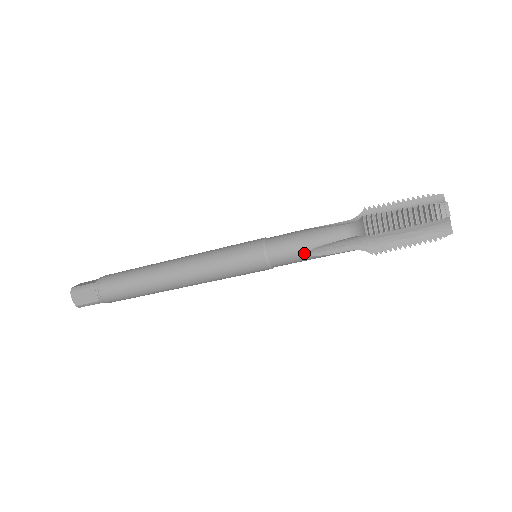
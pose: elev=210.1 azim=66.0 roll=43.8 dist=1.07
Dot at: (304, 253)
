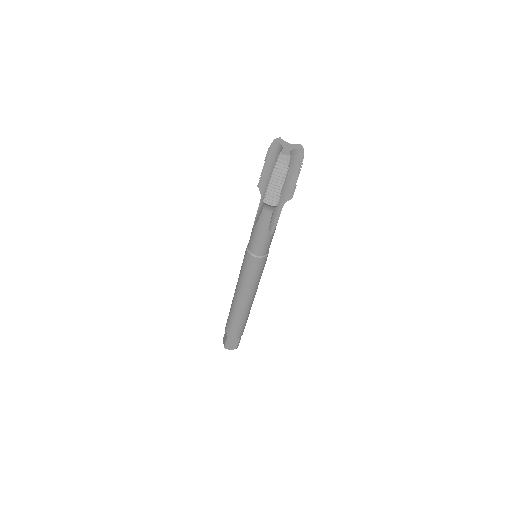
Dot at: (269, 237)
